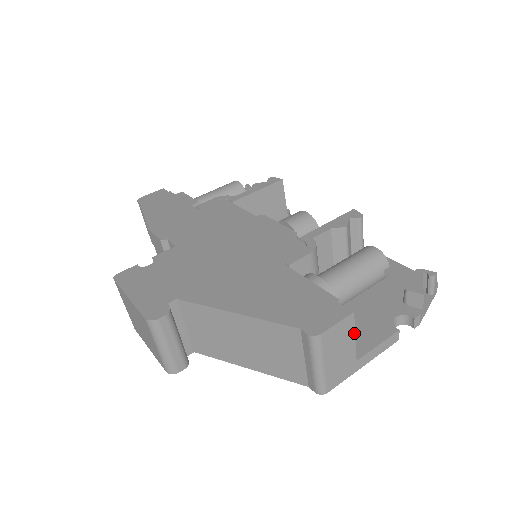
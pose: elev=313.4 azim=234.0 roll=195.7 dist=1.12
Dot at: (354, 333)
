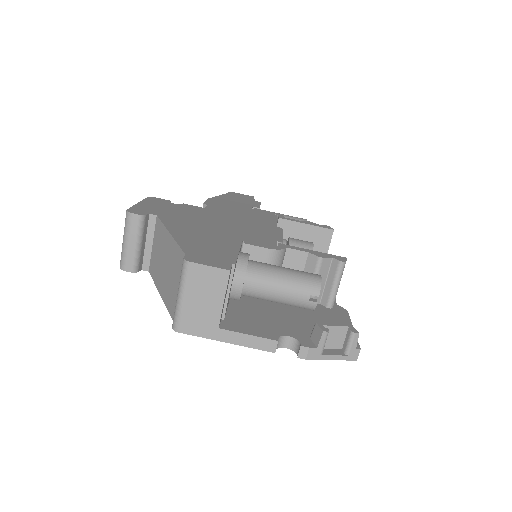
Dot at: (225, 294)
